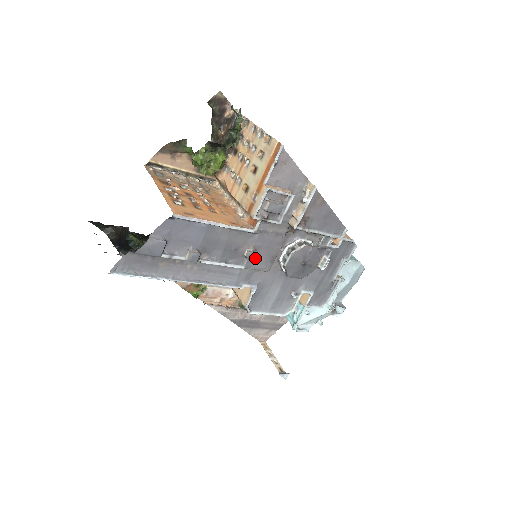
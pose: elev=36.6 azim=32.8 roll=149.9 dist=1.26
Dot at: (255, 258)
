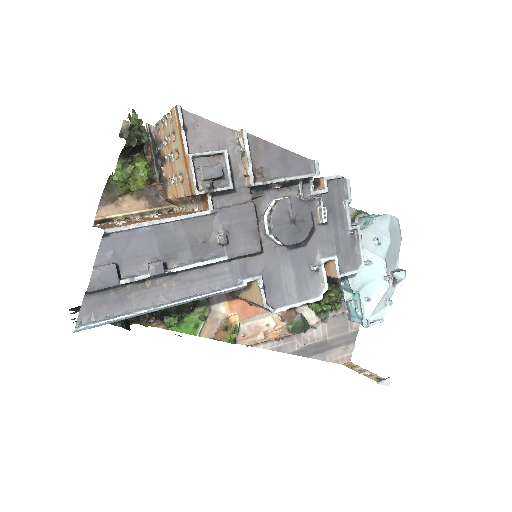
Dot at: (233, 242)
